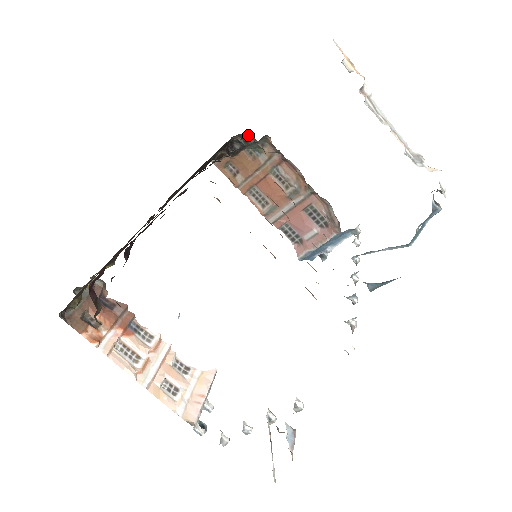
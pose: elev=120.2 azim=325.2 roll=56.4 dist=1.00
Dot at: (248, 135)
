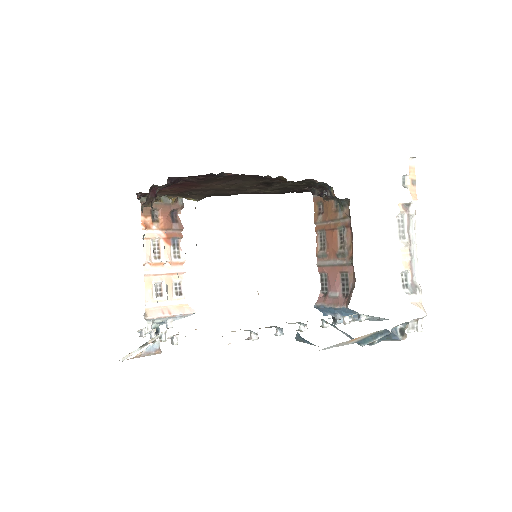
Dot at: (332, 188)
